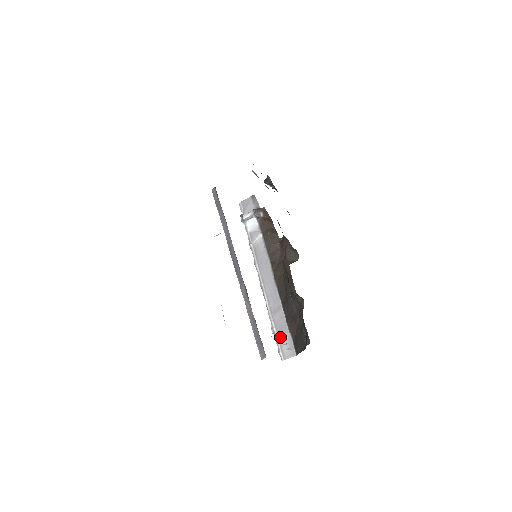
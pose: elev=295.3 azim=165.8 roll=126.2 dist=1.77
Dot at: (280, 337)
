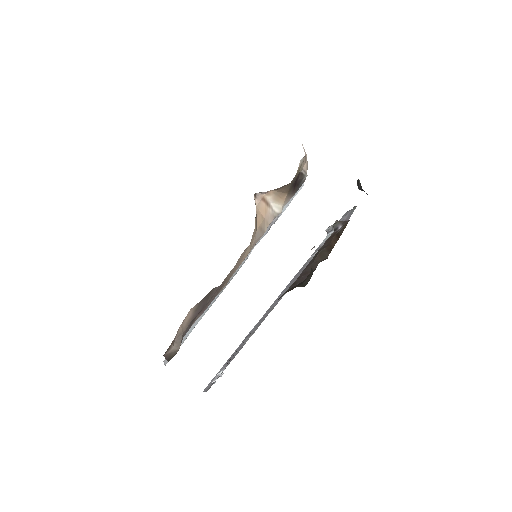
Dot at: (224, 365)
